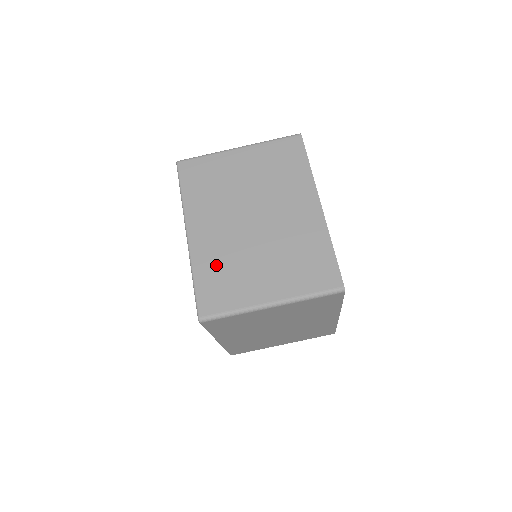
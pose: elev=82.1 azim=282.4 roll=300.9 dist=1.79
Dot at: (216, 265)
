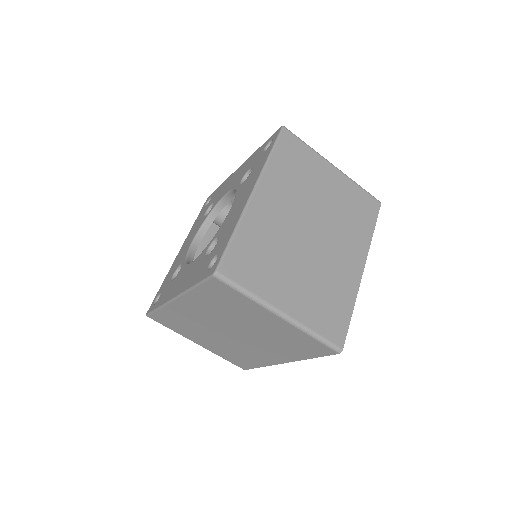
Dot at: (261, 240)
